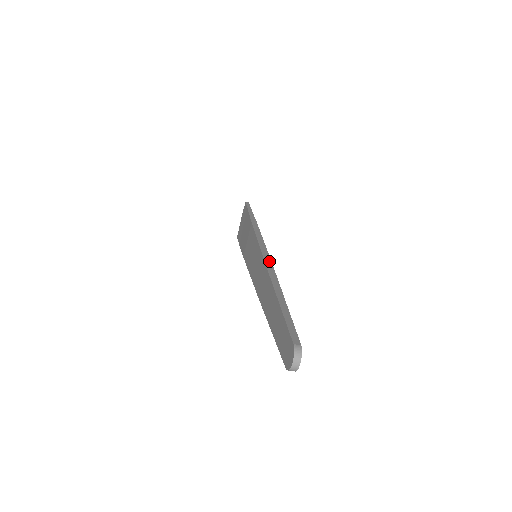
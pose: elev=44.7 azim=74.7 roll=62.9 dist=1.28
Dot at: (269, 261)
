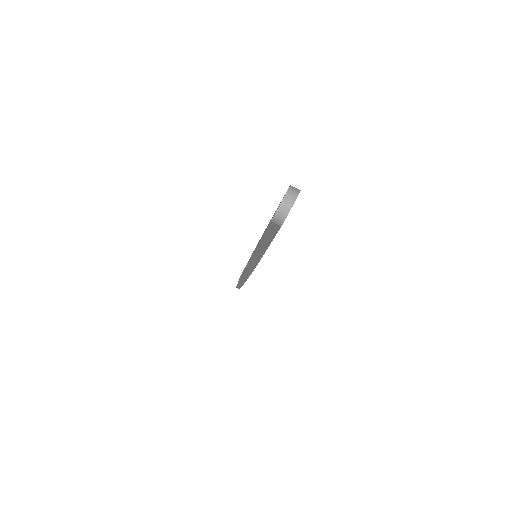
Dot at: occluded
